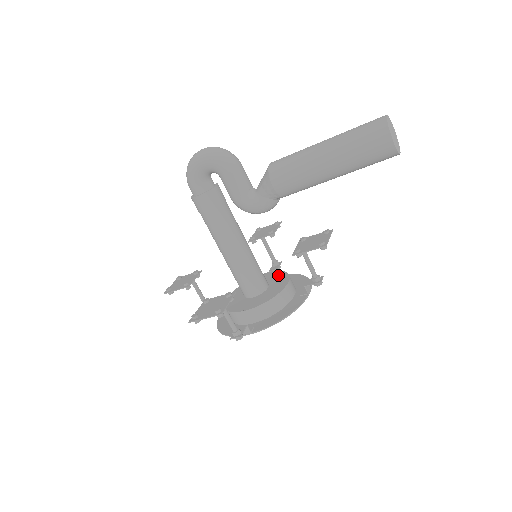
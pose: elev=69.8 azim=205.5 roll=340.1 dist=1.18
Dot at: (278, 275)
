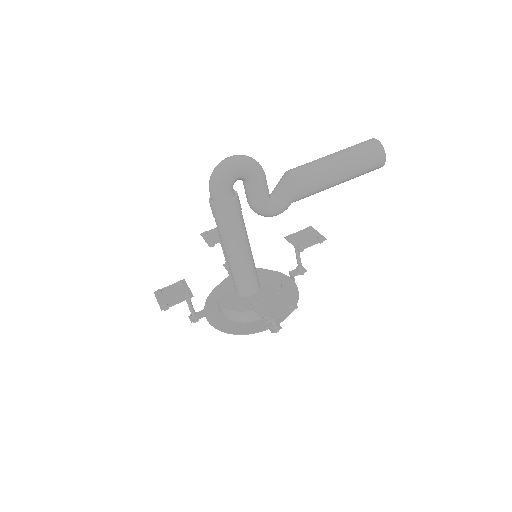
Dot at: occluded
